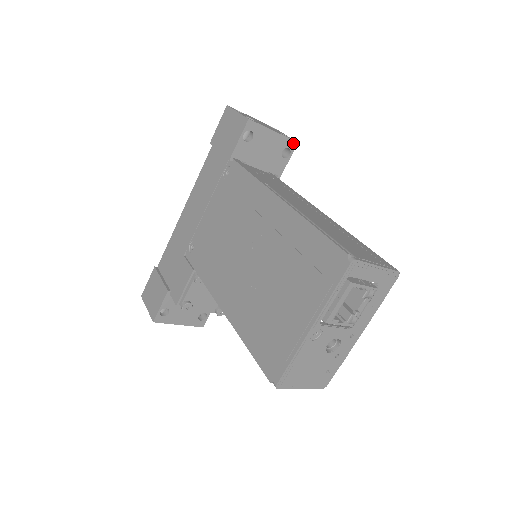
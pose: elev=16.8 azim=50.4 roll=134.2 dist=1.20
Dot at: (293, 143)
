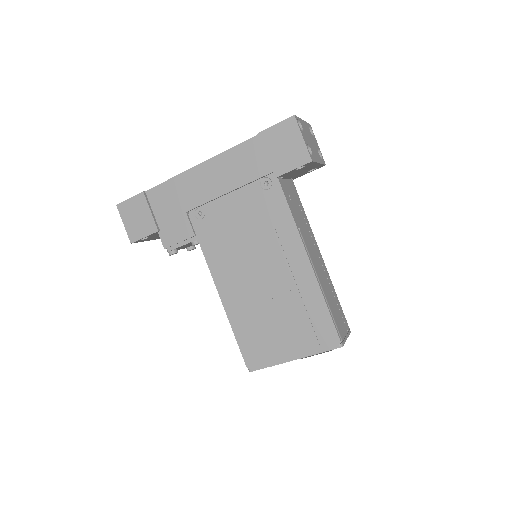
Dot at: (323, 165)
